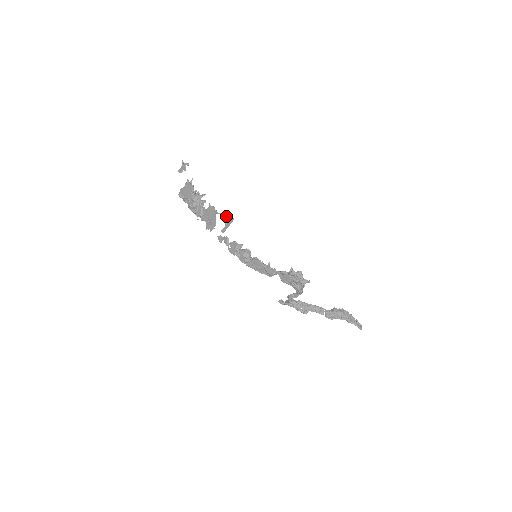
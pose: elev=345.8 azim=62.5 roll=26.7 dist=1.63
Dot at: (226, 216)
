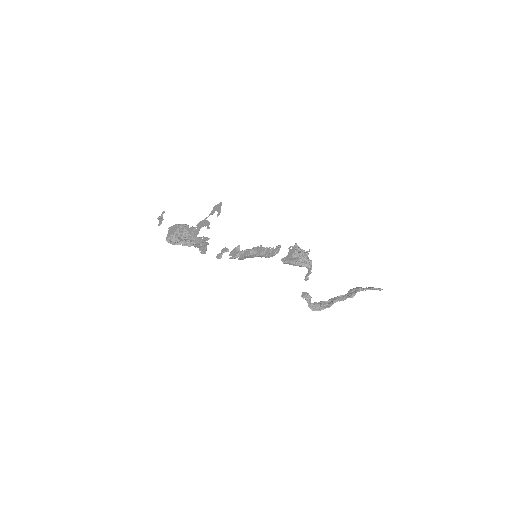
Dot at: (214, 209)
